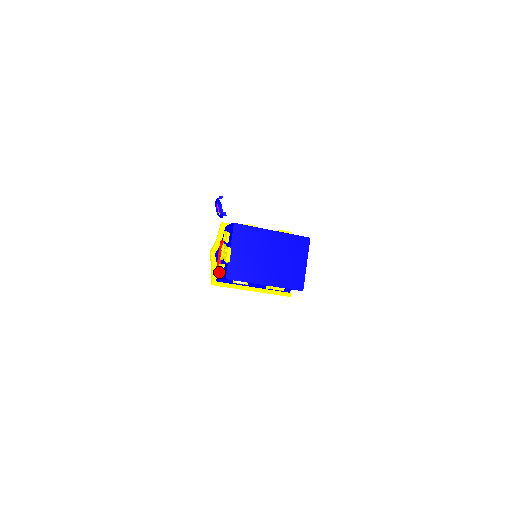
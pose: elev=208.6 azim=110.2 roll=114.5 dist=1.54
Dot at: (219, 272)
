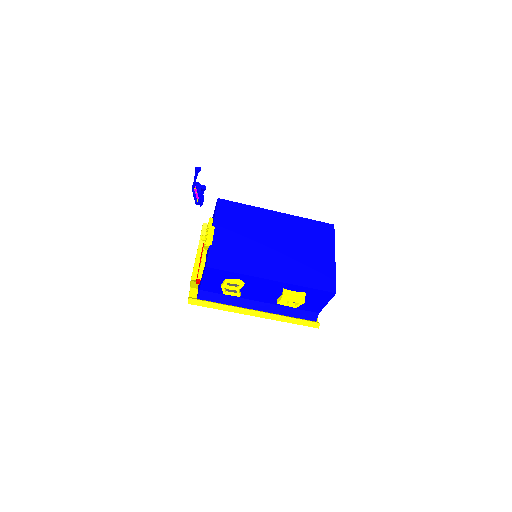
Dot at: (200, 281)
